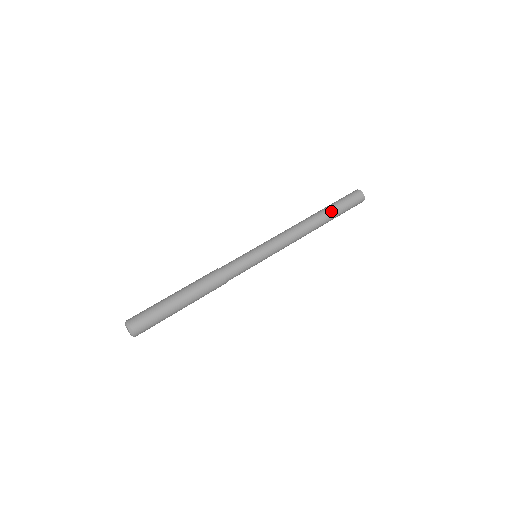
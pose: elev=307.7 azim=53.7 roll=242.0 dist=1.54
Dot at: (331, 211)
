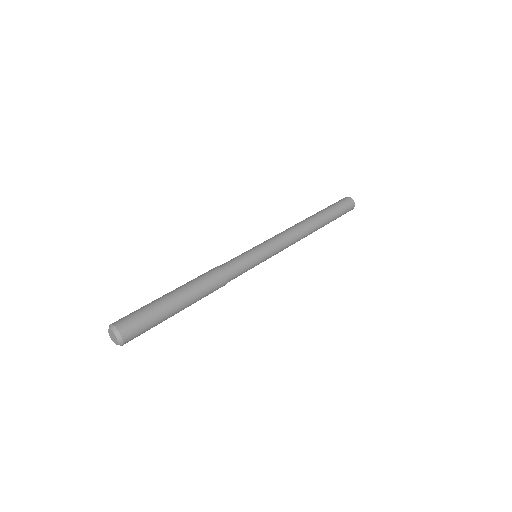
Dot at: (329, 219)
